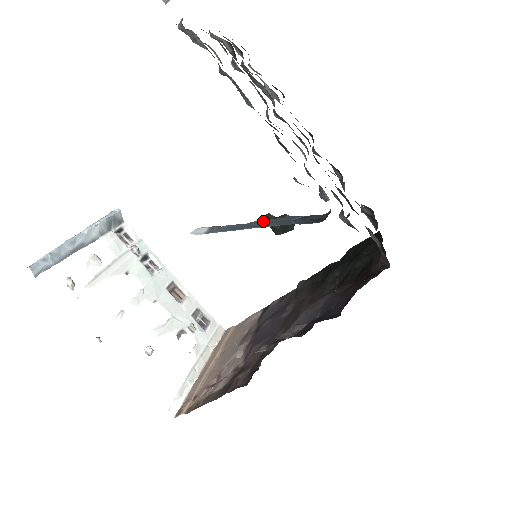
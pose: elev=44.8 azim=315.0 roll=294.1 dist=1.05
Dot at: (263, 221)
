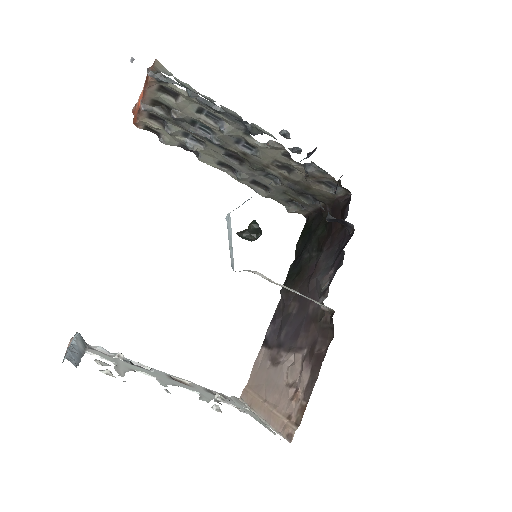
Dot at: occluded
